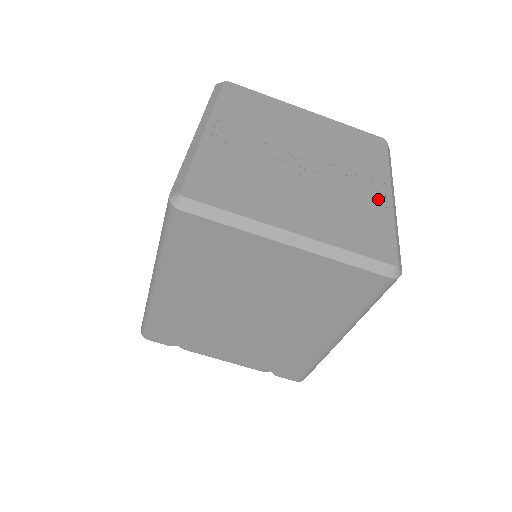
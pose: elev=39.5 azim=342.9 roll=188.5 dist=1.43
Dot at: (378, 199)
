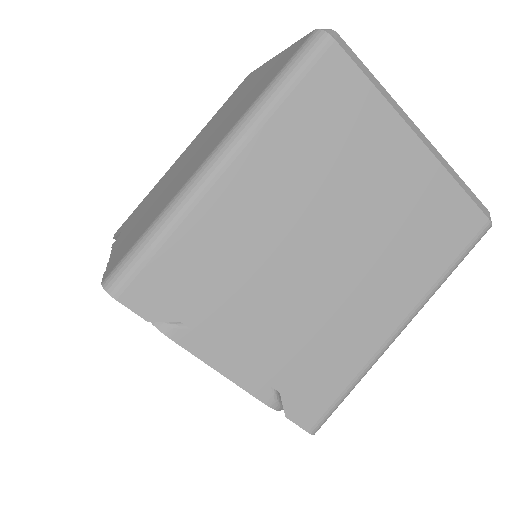
Dot at: occluded
